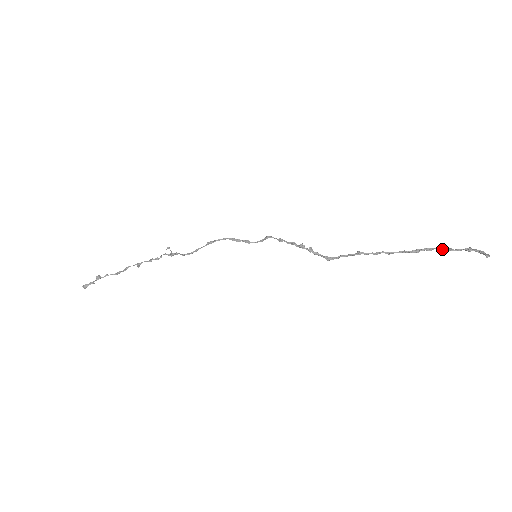
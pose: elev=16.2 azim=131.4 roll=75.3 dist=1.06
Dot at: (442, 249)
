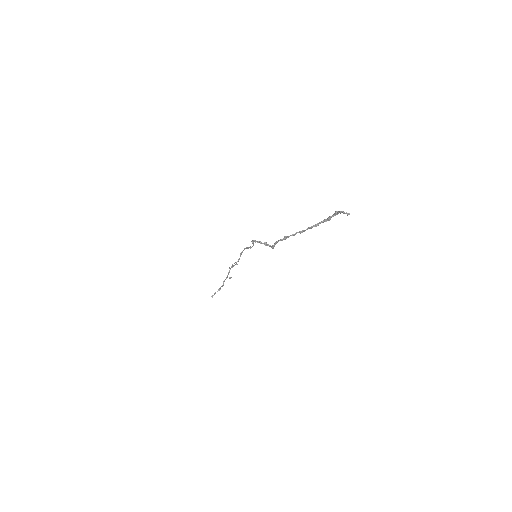
Dot at: (327, 218)
